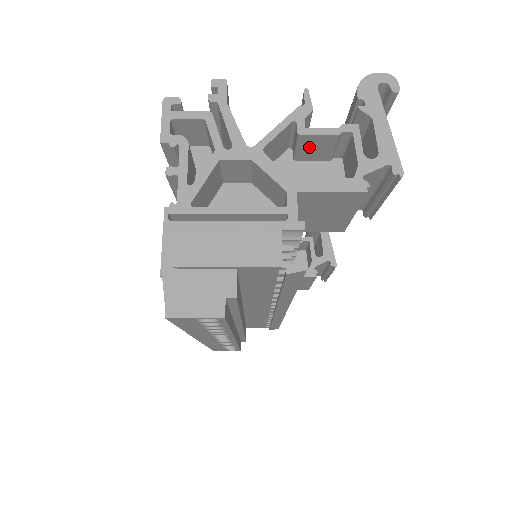
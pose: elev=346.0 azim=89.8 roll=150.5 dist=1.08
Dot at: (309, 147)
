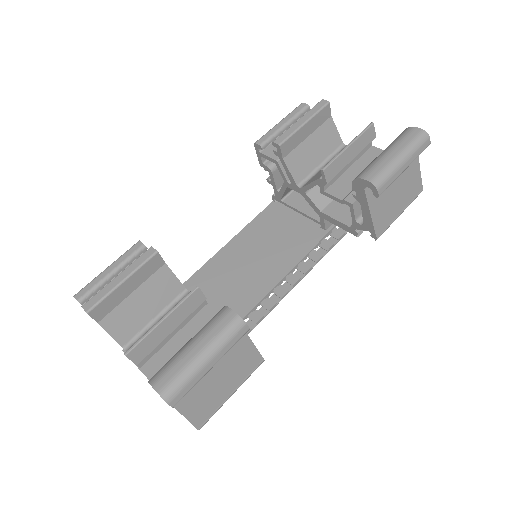
Dot at: (160, 360)
